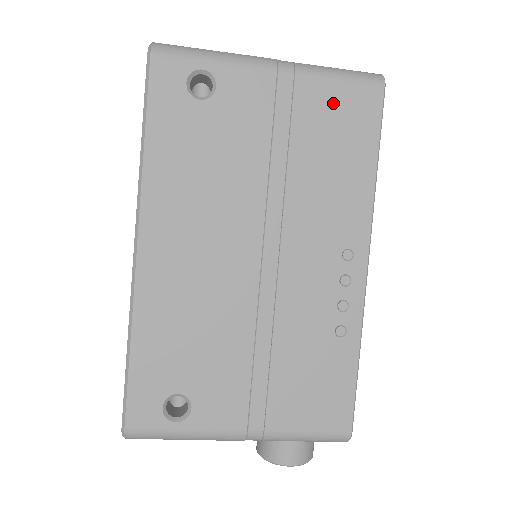
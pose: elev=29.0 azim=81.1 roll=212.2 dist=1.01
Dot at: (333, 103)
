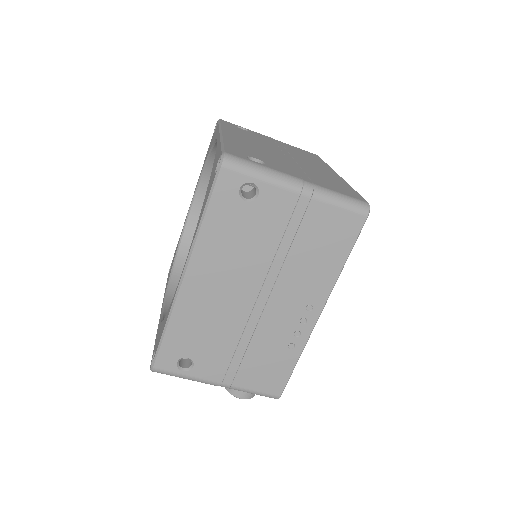
Dot at: (330, 220)
